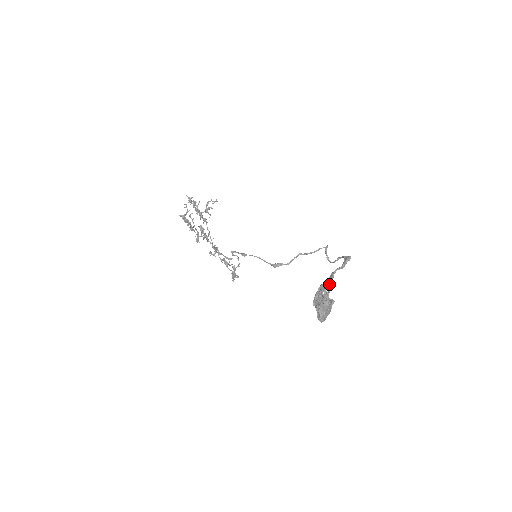
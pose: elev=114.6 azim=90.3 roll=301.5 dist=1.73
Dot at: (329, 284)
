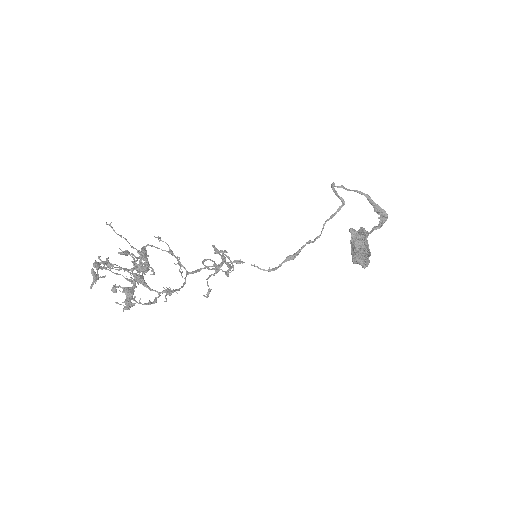
Dot at: (369, 249)
